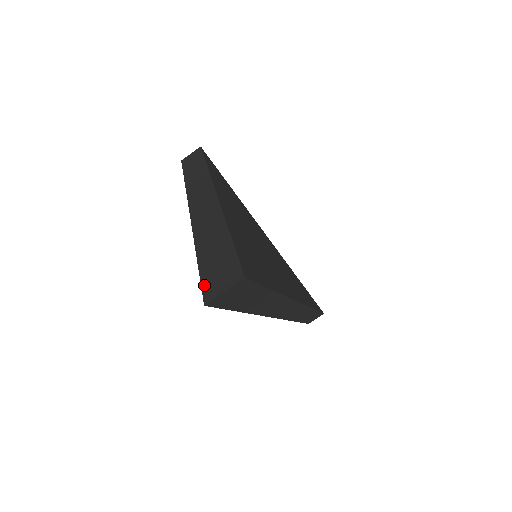
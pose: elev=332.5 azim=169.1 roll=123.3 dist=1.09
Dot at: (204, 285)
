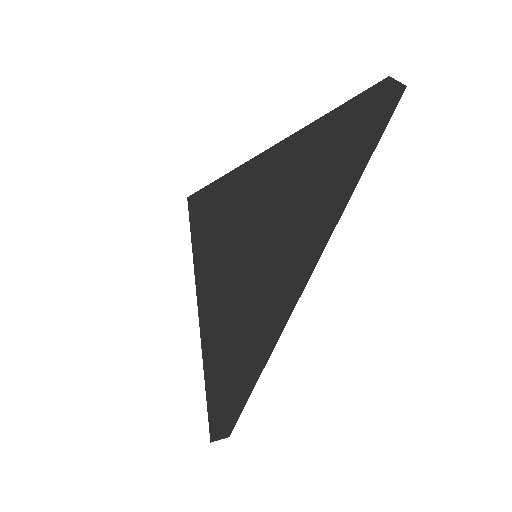
Dot at: (370, 89)
